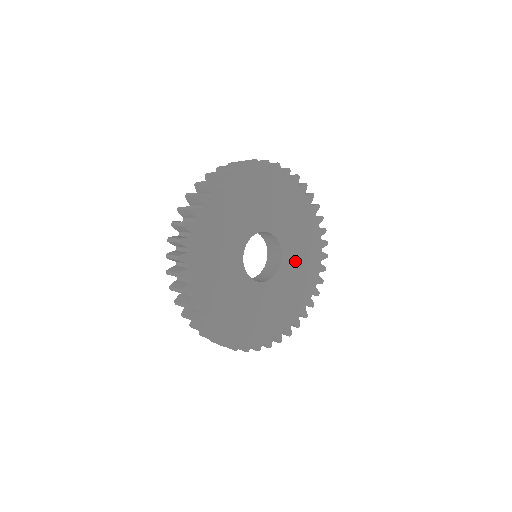
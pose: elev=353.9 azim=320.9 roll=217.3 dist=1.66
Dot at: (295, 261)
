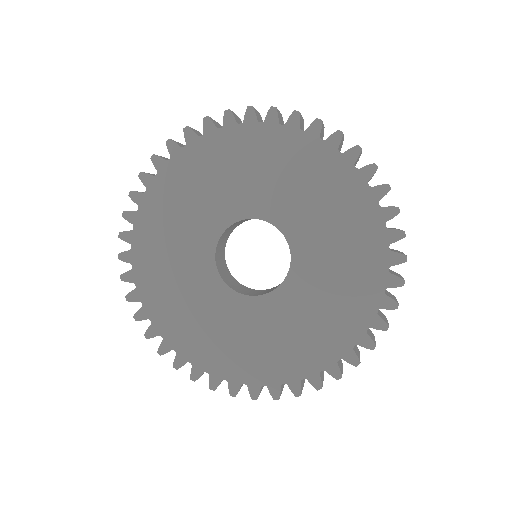
Dot at: (287, 318)
